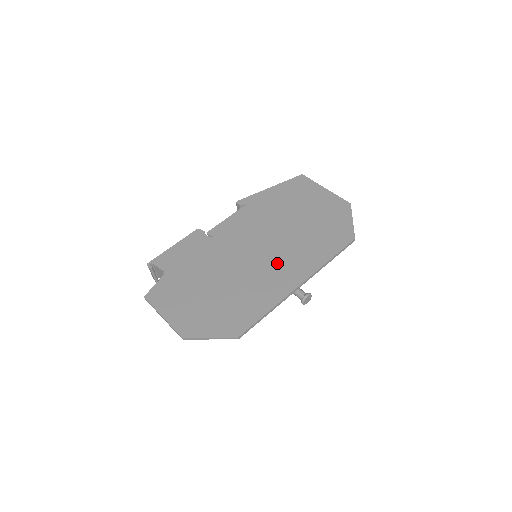
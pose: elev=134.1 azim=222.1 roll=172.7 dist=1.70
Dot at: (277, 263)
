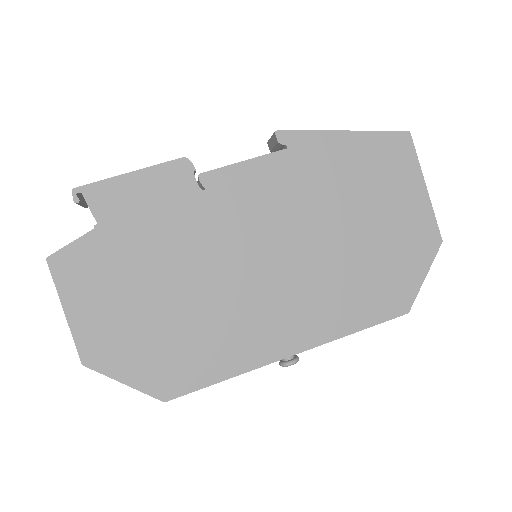
Dot at: (279, 300)
